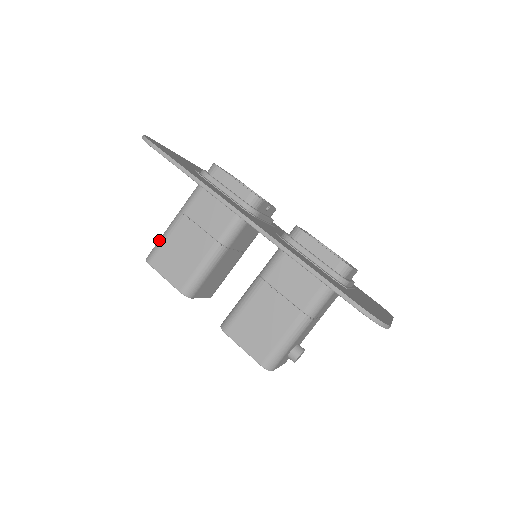
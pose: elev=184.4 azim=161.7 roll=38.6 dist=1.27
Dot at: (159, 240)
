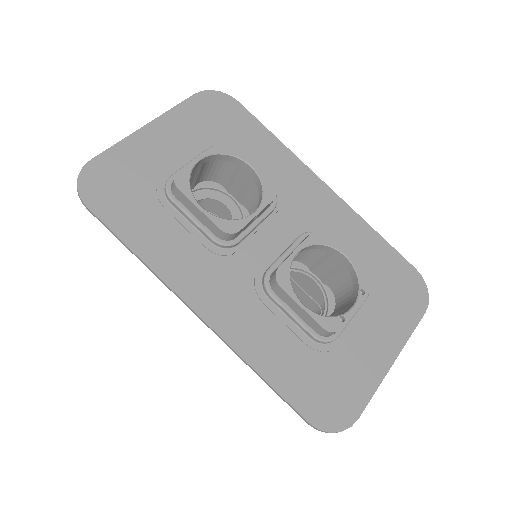
Dot at: occluded
